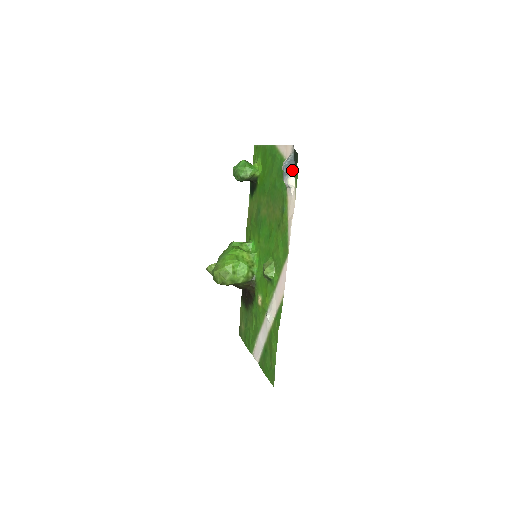
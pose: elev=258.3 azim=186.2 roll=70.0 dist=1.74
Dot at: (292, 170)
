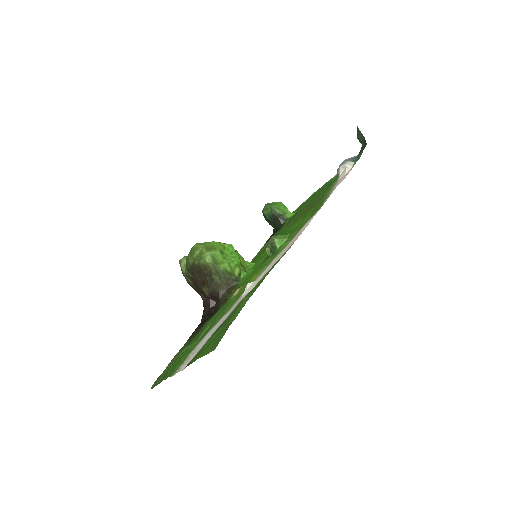
Dot at: (352, 161)
